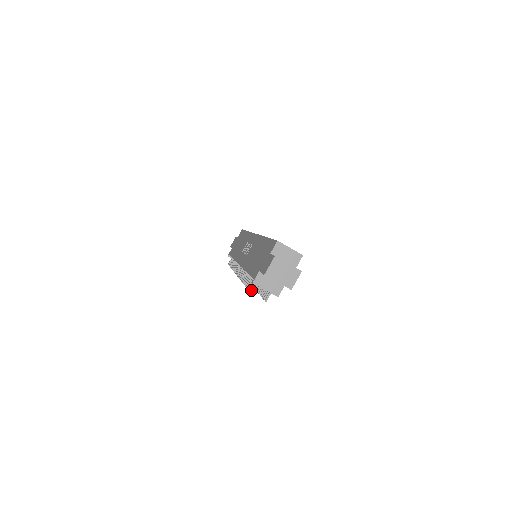
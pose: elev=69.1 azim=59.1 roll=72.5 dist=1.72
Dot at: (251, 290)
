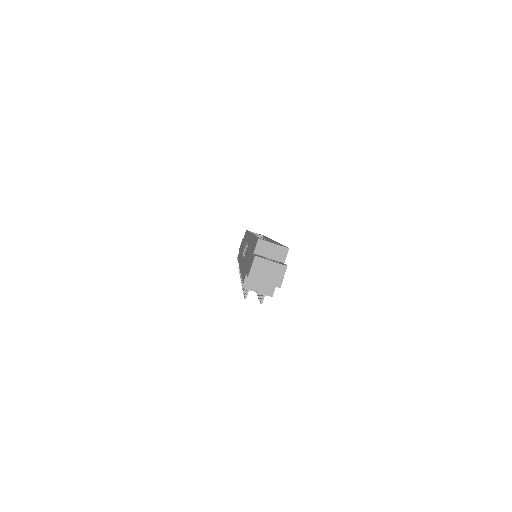
Dot at: (244, 295)
